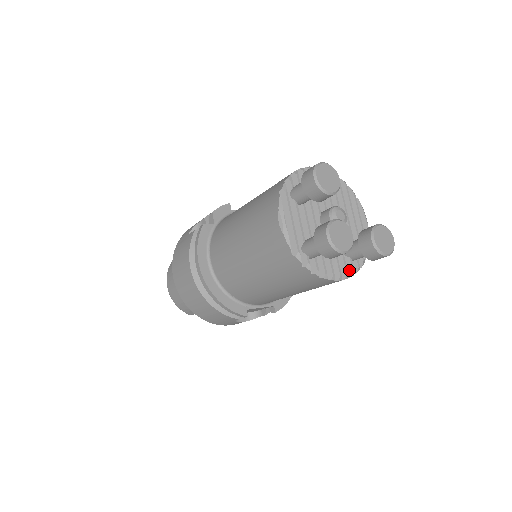
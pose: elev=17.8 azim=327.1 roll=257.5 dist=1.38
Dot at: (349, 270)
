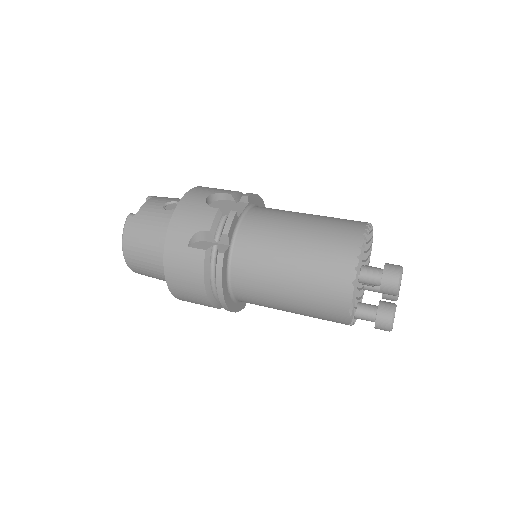
Dot at: occluded
